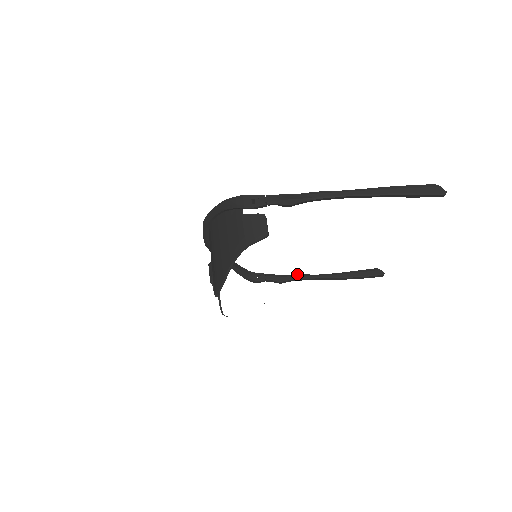
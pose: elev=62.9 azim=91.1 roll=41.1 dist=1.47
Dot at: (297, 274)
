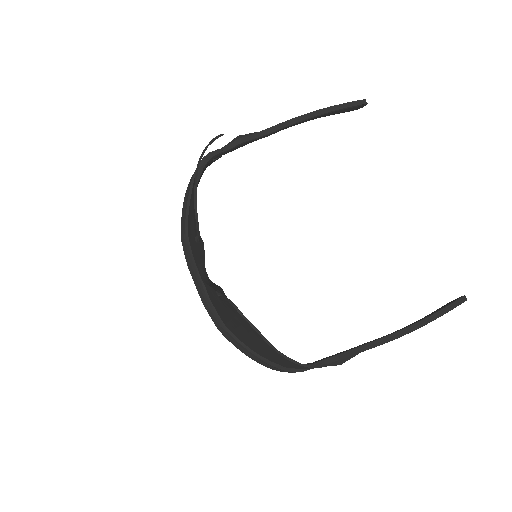
Dot at: occluded
